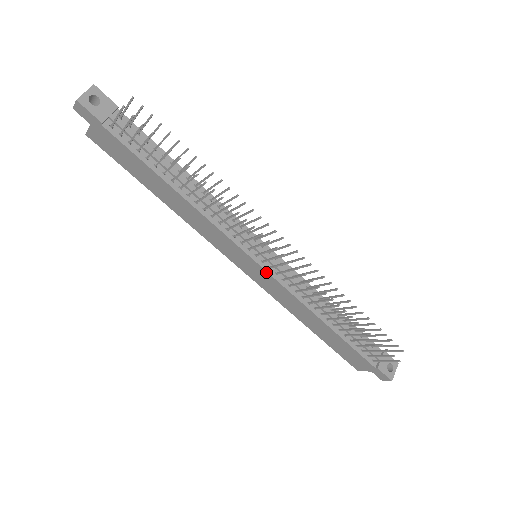
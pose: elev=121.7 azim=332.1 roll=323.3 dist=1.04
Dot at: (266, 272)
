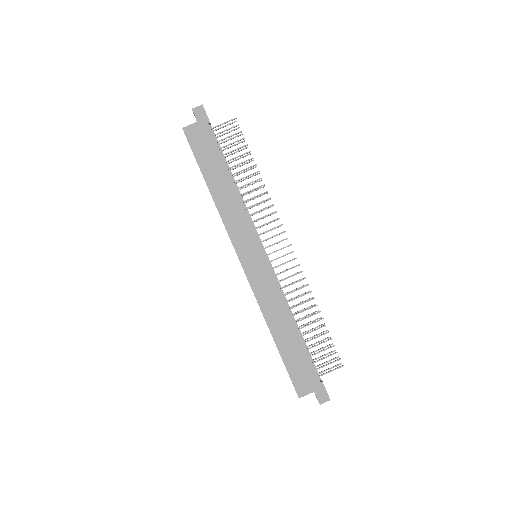
Dot at: (267, 263)
